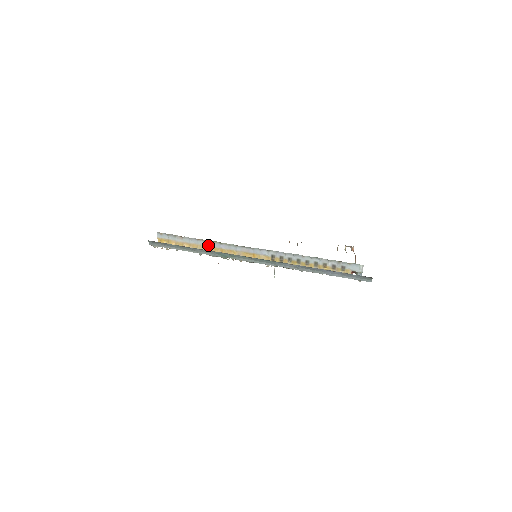
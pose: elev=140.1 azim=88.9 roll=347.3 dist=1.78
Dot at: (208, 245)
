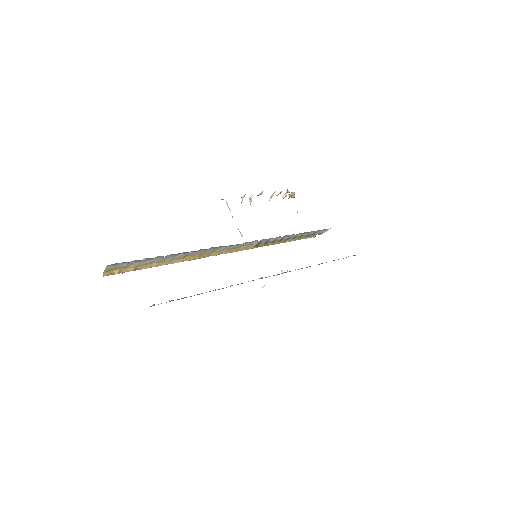
Dot at: (187, 255)
